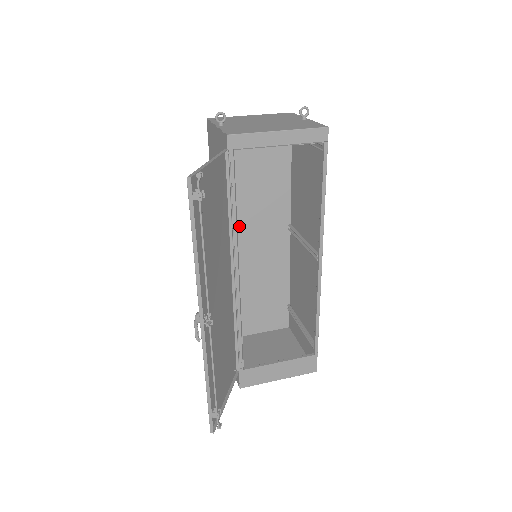
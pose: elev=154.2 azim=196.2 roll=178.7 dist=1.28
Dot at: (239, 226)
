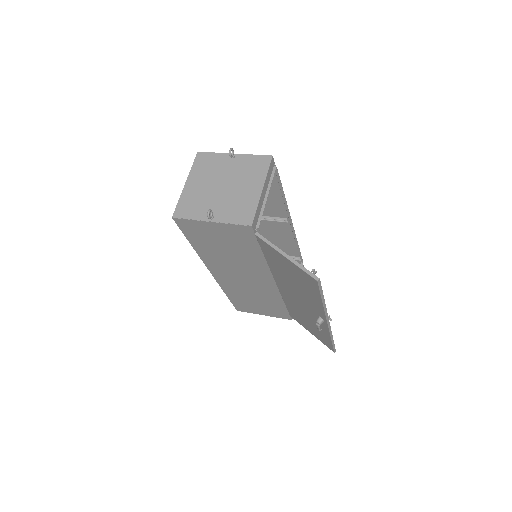
Dot at: occluded
